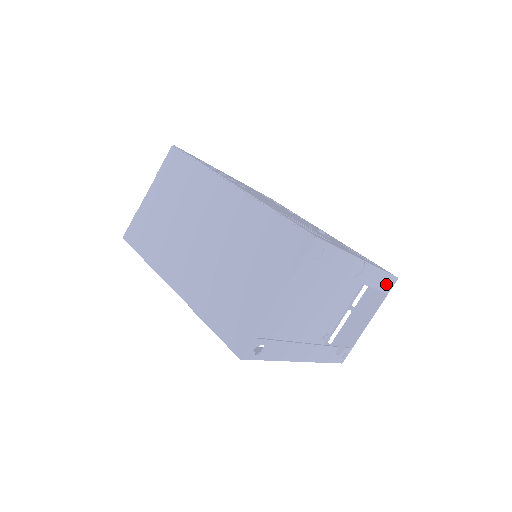
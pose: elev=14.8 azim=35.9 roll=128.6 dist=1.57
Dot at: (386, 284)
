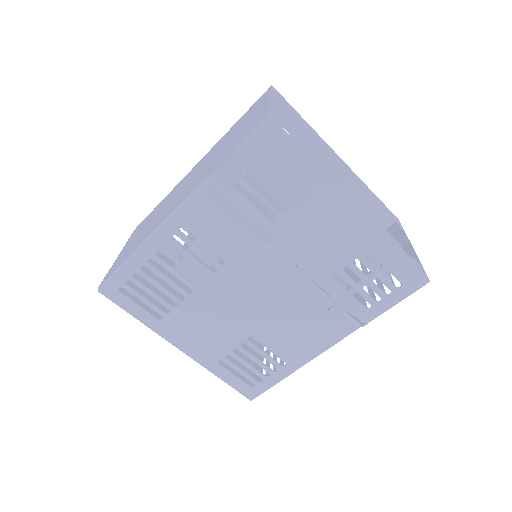
Dot at: occluded
